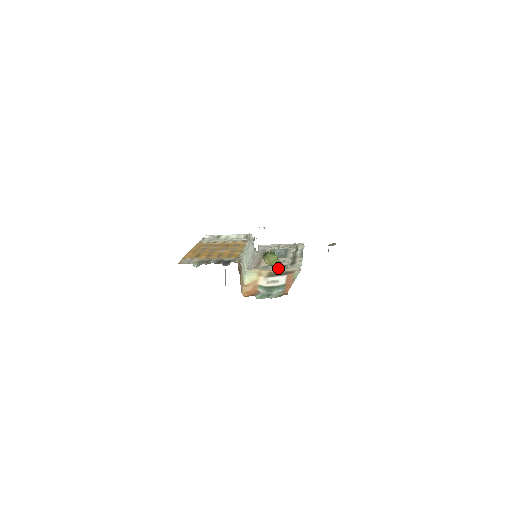
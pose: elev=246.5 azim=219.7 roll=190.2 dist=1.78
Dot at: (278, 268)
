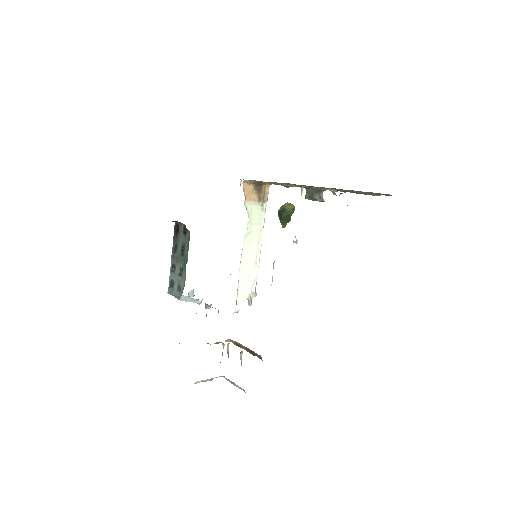
Dot at: occluded
